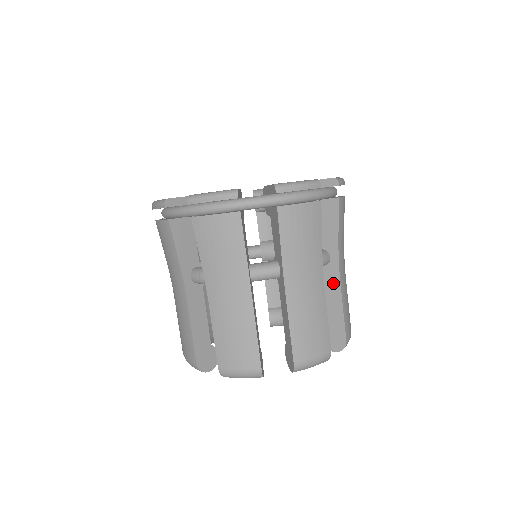
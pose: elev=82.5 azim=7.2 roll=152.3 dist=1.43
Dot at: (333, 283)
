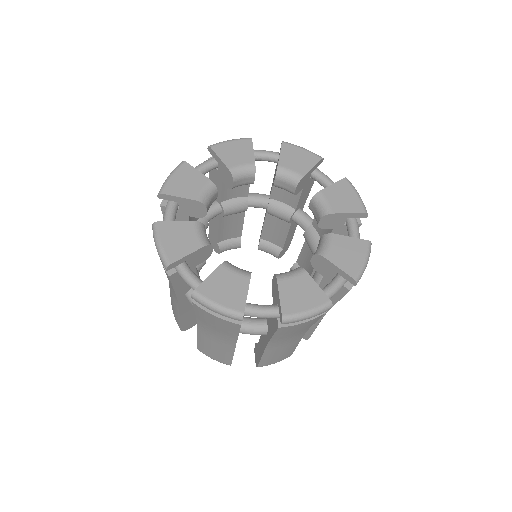
Dot at: (263, 343)
